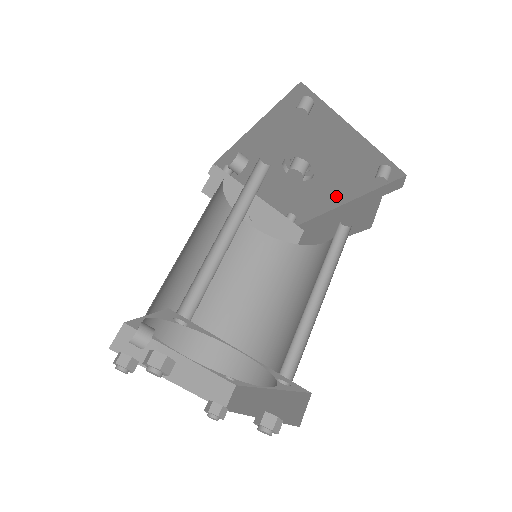
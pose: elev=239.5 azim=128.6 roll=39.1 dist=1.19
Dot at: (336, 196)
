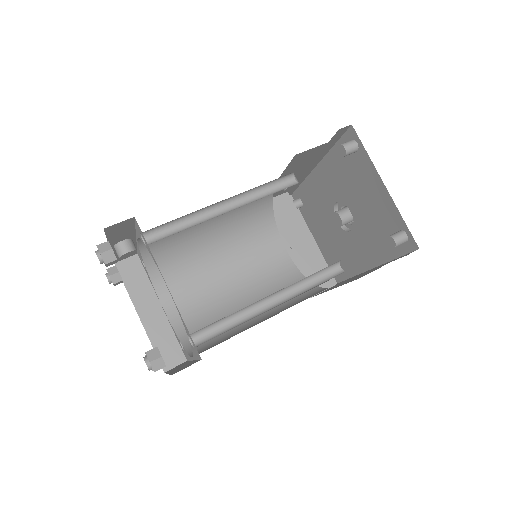
Dot at: (367, 257)
